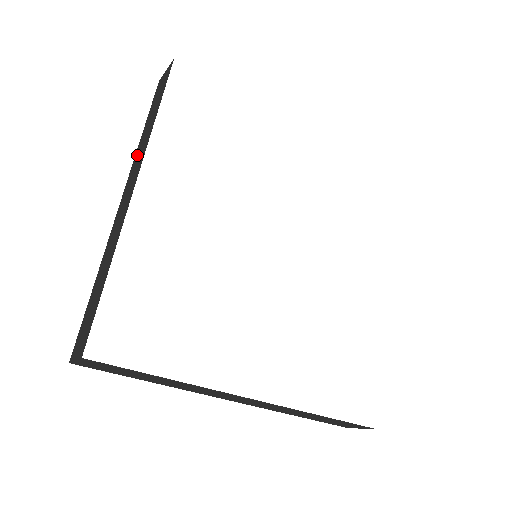
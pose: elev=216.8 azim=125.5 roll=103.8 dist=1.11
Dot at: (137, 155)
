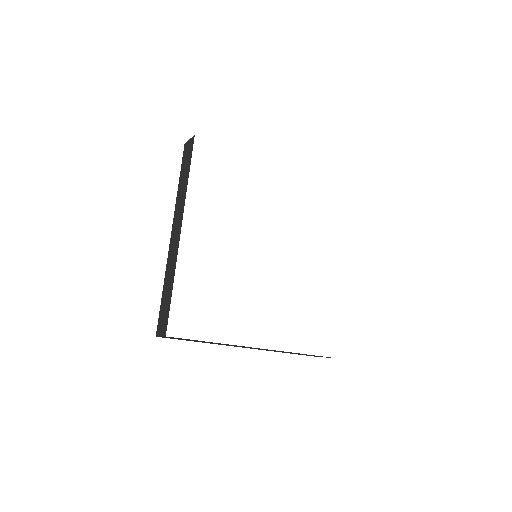
Dot at: (177, 205)
